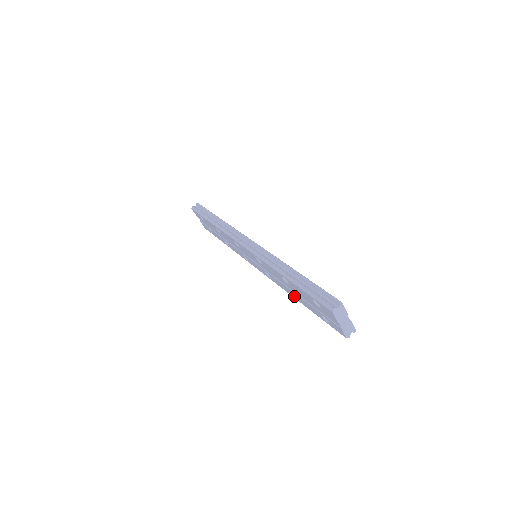
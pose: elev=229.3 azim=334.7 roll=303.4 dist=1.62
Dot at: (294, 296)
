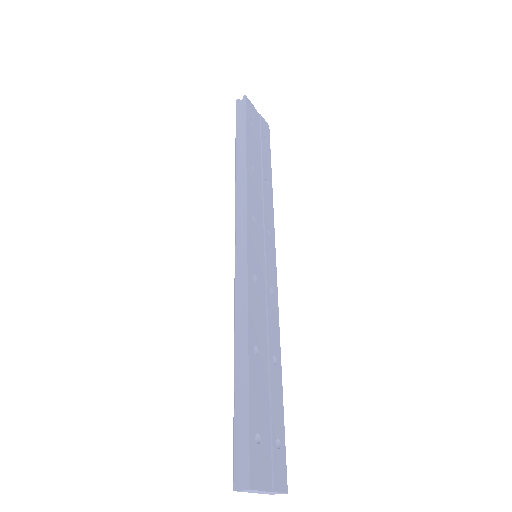
Dot at: occluded
